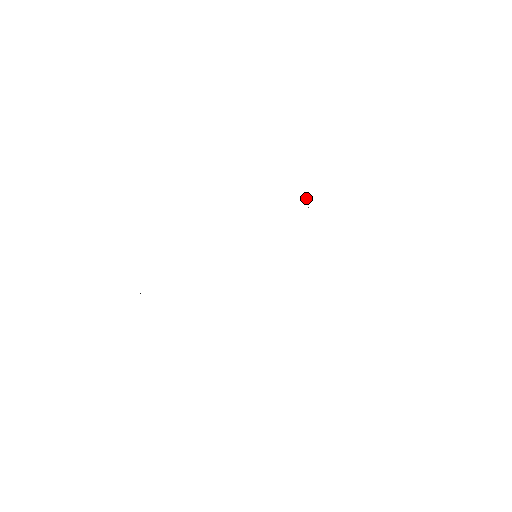
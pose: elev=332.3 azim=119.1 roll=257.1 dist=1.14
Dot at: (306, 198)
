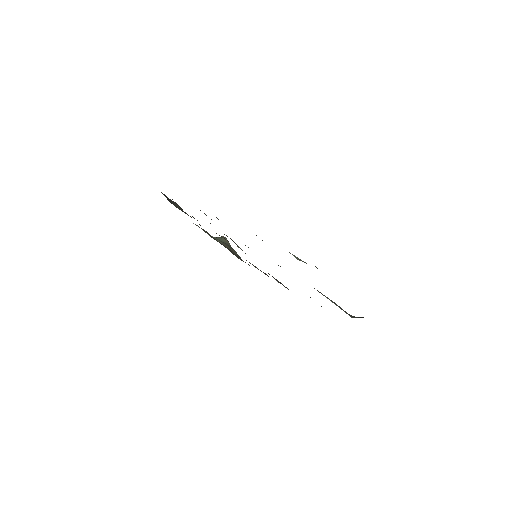
Dot at: occluded
